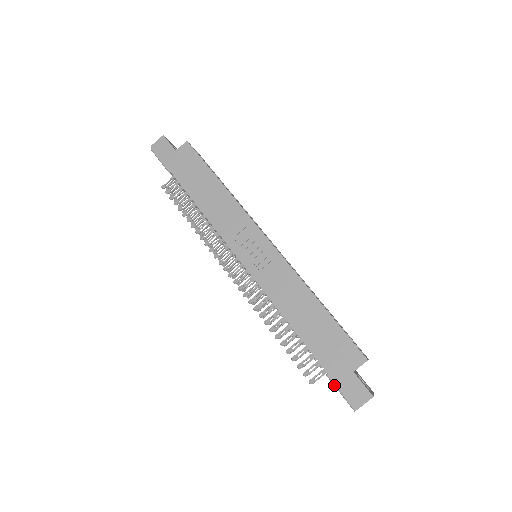
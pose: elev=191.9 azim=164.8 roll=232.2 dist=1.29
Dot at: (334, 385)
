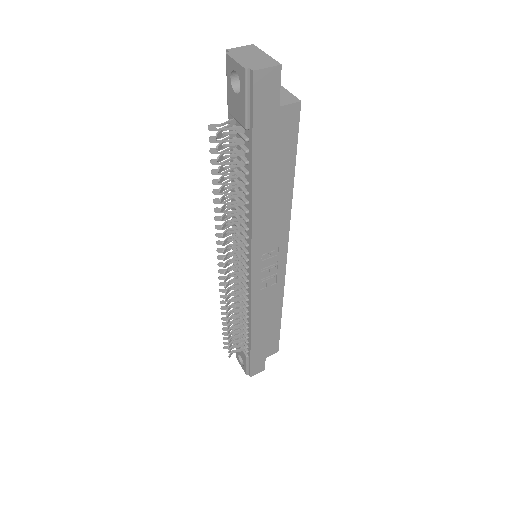
Dot at: (247, 362)
